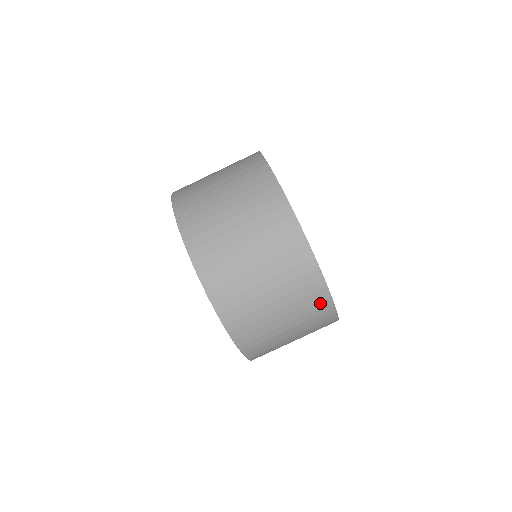
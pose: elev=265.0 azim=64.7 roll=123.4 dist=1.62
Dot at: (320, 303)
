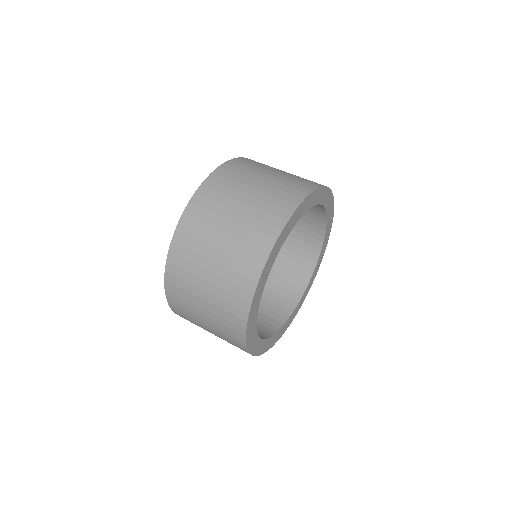
Dot at: (259, 249)
